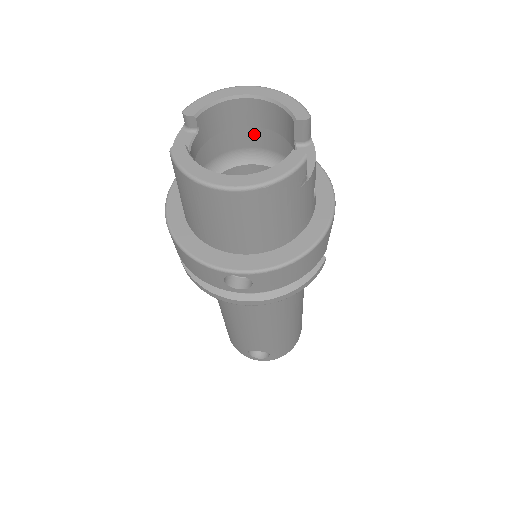
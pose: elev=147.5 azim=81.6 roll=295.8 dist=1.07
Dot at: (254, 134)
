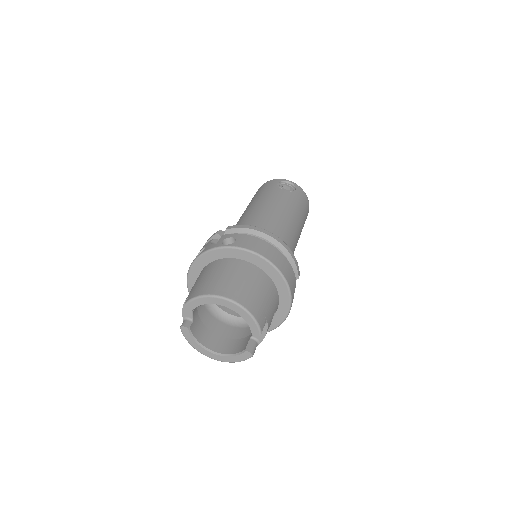
Dot at: occluded
